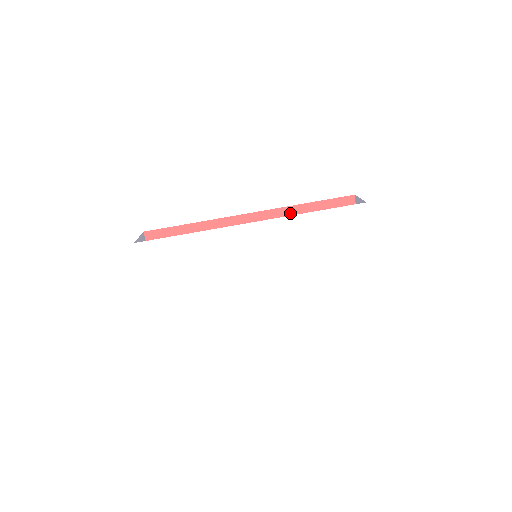
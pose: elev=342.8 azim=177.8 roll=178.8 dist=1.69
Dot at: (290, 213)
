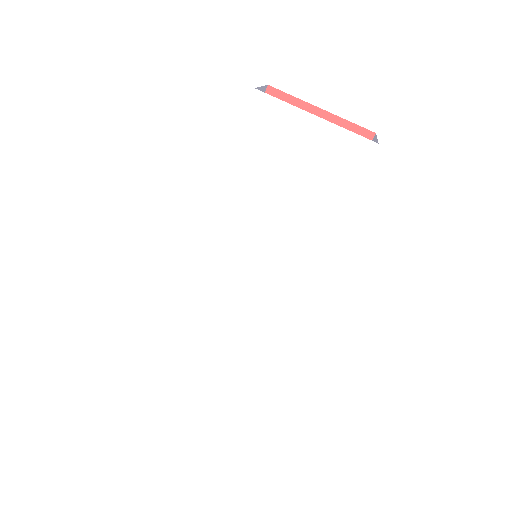
Dot at: occluded
